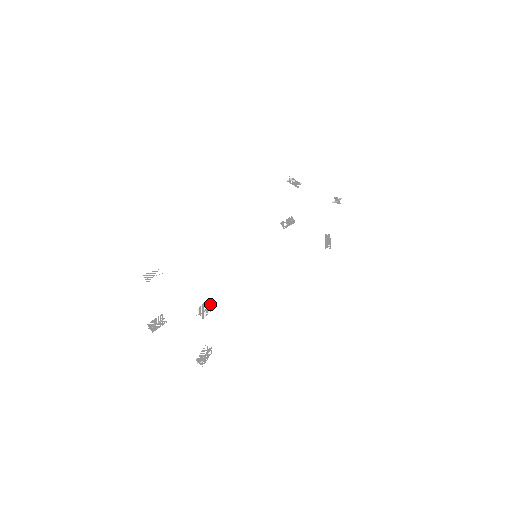
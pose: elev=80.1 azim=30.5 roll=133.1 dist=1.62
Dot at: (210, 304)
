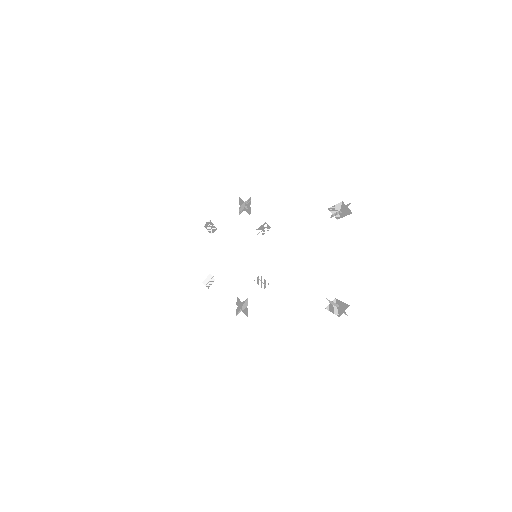
Dot at: (333, 213)
